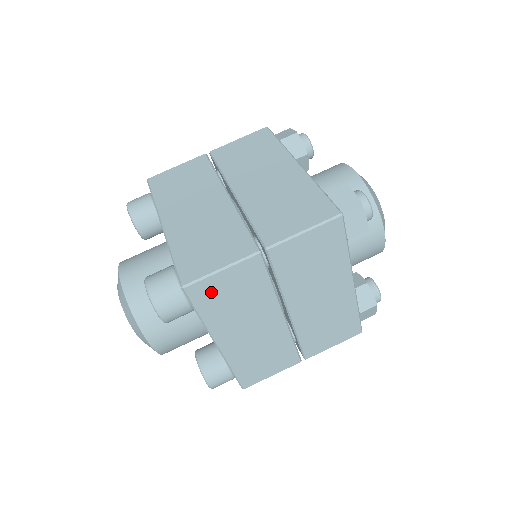
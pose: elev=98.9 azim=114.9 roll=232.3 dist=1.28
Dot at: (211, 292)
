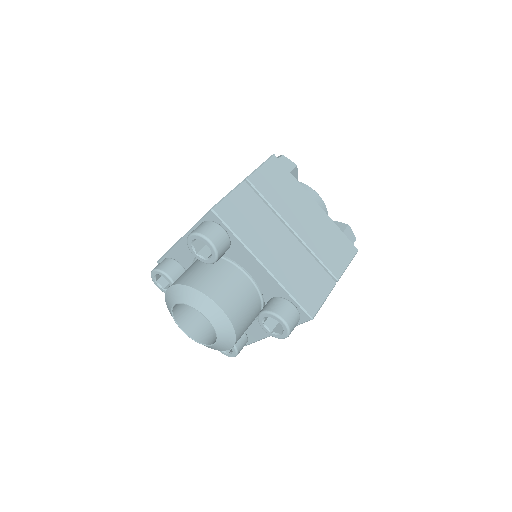
Dot at: (232, 212)
